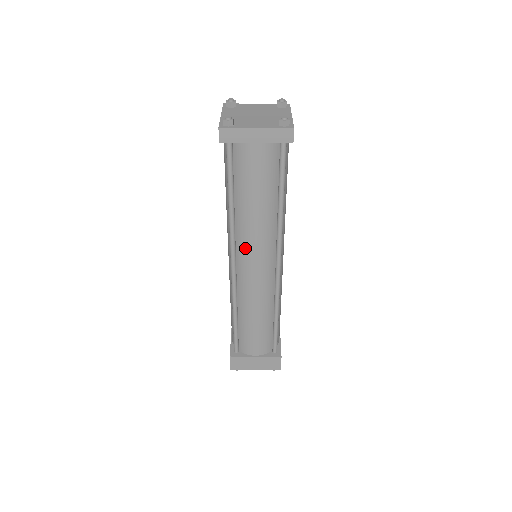
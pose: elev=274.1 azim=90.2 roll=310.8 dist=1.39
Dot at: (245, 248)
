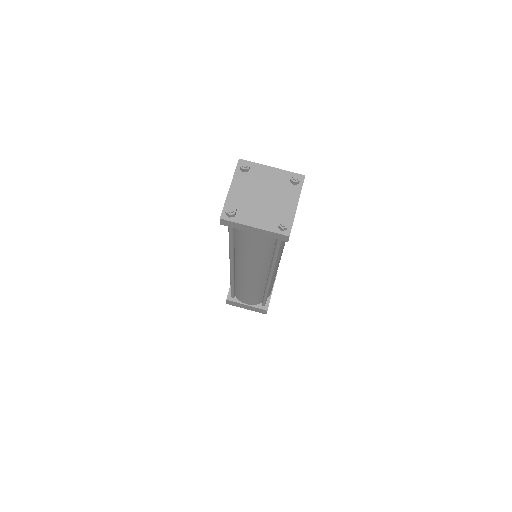
Dot at: (242, 266)
